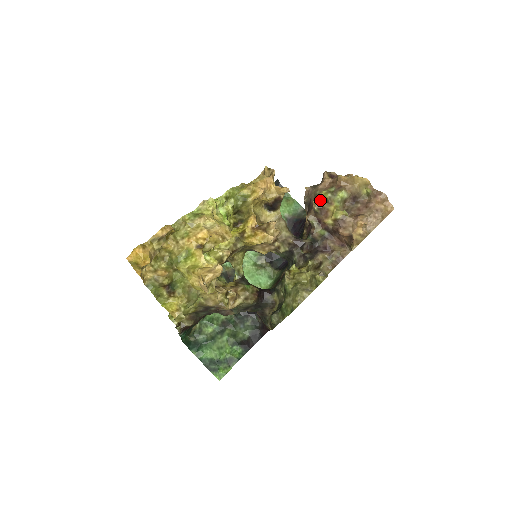
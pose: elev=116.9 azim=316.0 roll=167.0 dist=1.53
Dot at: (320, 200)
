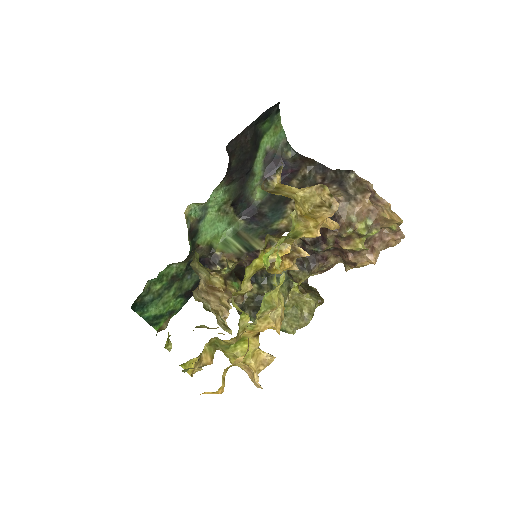
Dot at: (354, 232)
